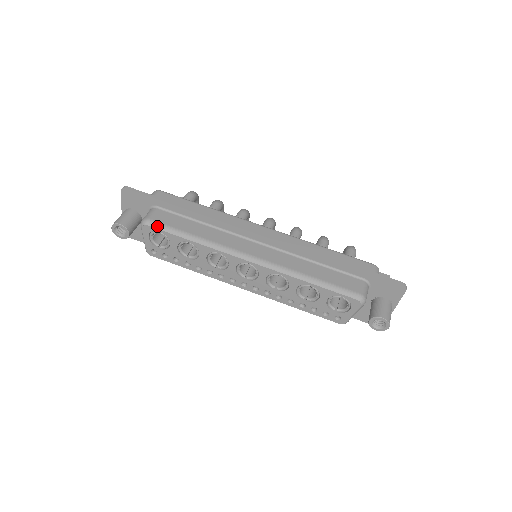
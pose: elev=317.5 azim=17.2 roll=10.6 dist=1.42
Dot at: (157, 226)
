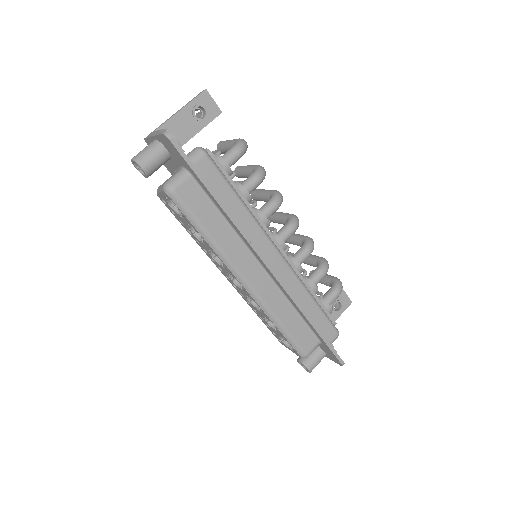
Dot at: (179, 204)
